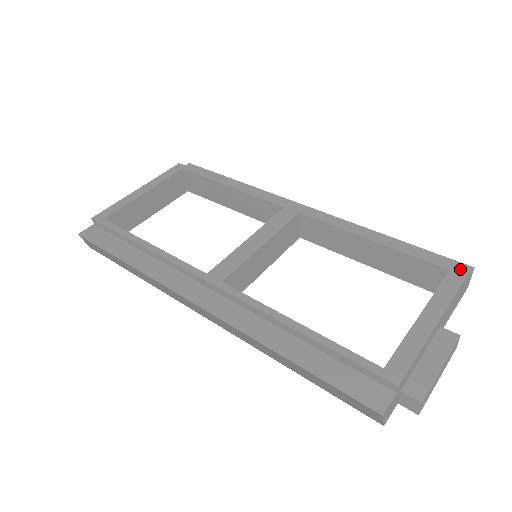
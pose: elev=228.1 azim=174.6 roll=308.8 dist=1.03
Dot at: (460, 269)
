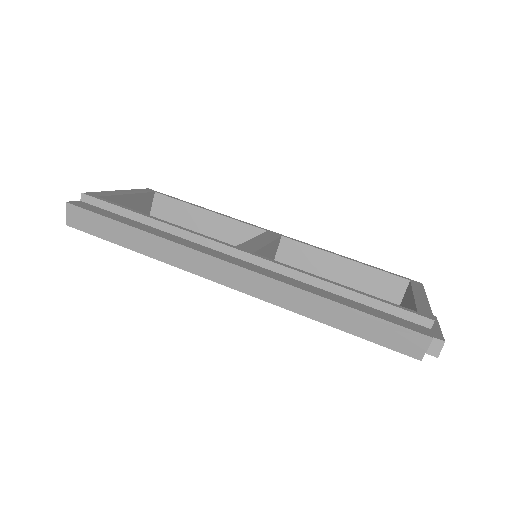
Dot at: (416, 281)
